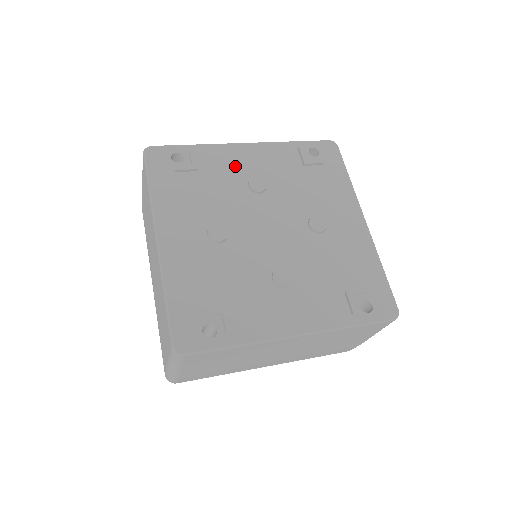
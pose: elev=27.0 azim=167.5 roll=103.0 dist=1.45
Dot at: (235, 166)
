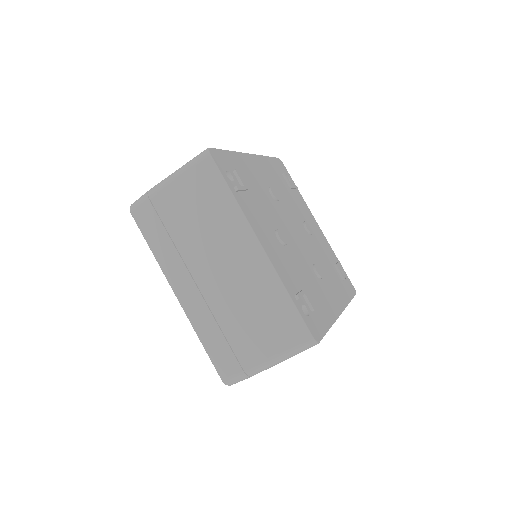
Dot at: (306, 215)
